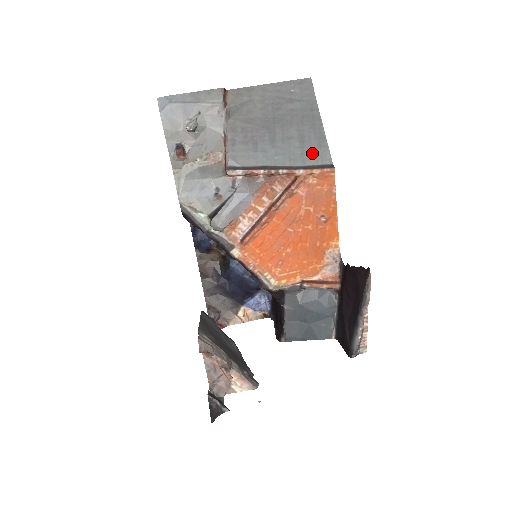
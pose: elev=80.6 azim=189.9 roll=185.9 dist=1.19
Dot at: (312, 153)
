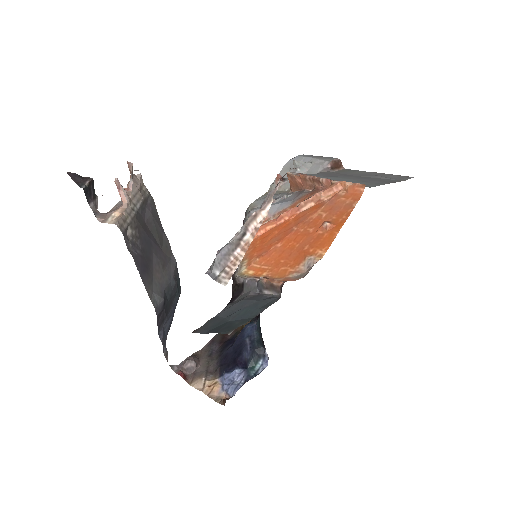
Dot at: occluded
